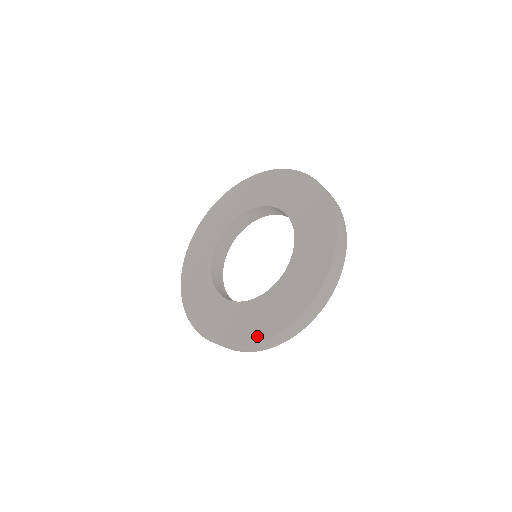
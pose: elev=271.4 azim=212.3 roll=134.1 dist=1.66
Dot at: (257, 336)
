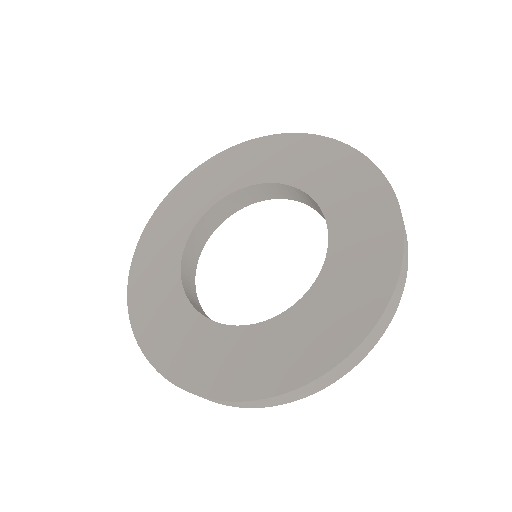
Dot at: (237, 390)
